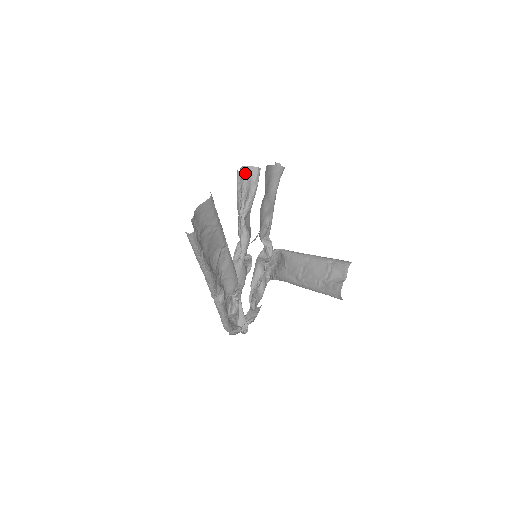
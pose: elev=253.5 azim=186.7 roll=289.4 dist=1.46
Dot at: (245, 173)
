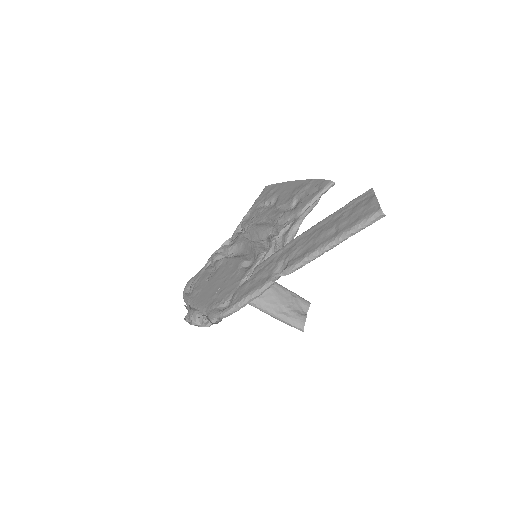
Dot at: (318, 185)
